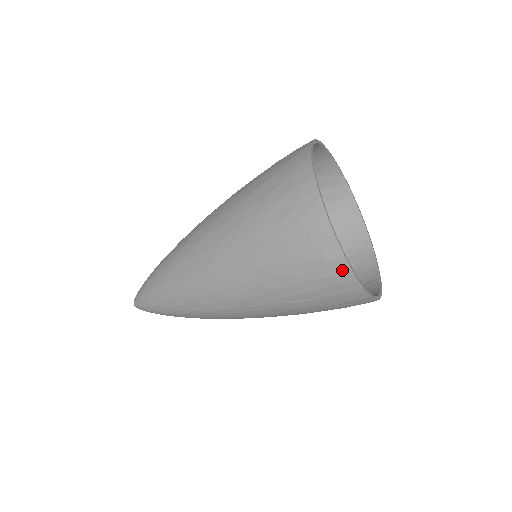
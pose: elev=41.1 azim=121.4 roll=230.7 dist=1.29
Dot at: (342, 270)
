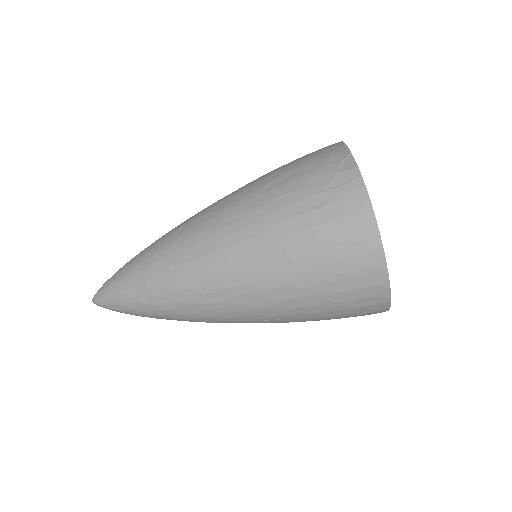
Dot at: (353, 181)
